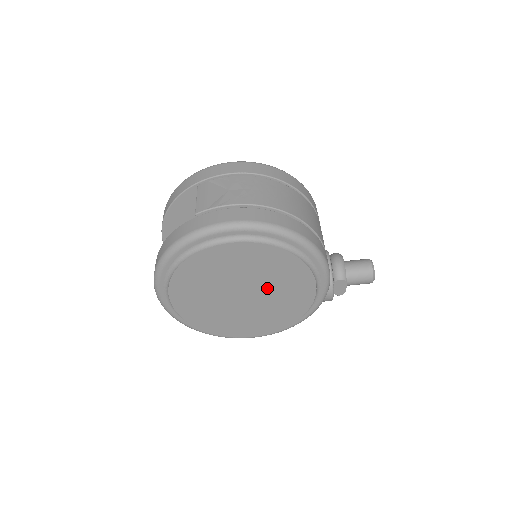
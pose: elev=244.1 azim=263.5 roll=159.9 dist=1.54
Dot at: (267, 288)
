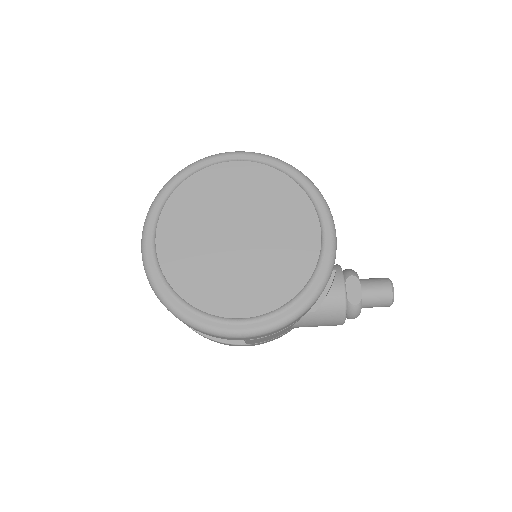
Dot at: (266, 227)
